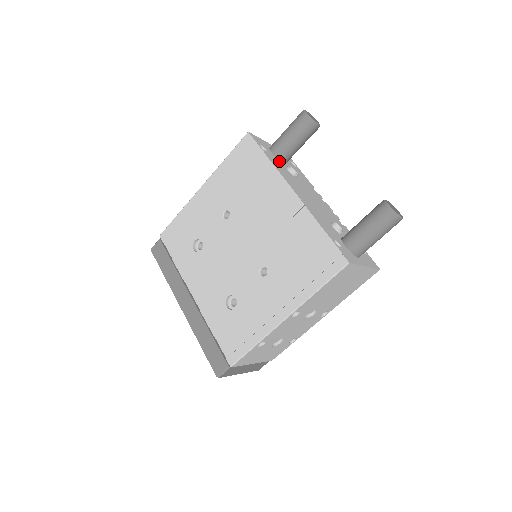
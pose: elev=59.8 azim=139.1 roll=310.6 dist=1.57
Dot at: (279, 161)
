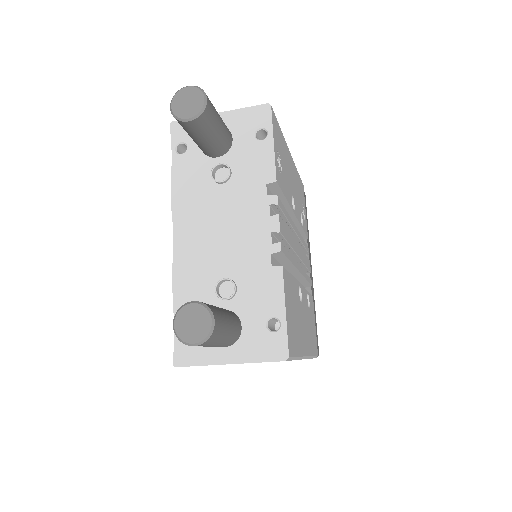
Dot at: (204, 160)
